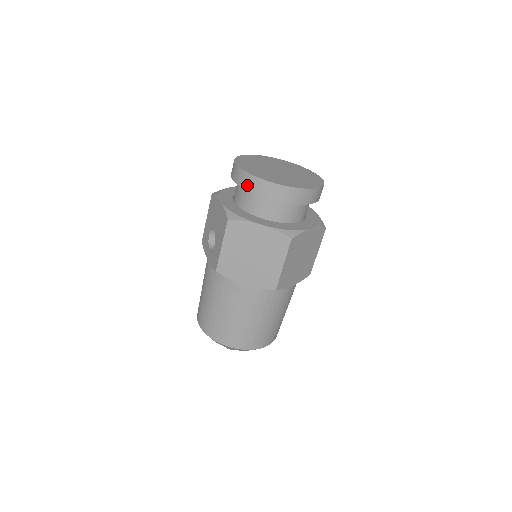
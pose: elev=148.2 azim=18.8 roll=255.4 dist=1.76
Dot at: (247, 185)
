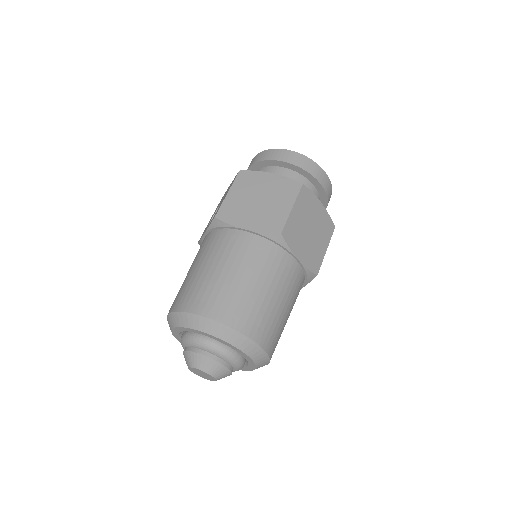
Dot at: (262, 158)
